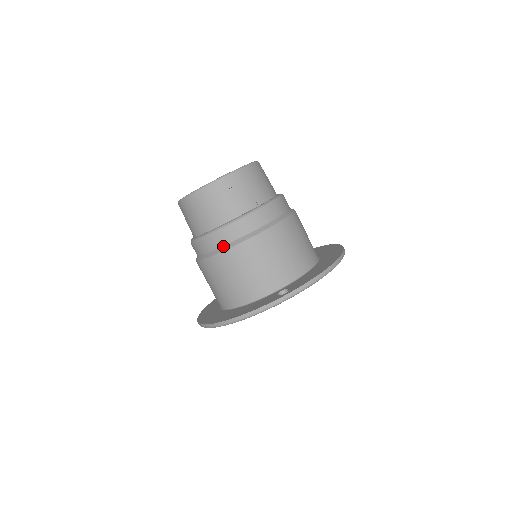
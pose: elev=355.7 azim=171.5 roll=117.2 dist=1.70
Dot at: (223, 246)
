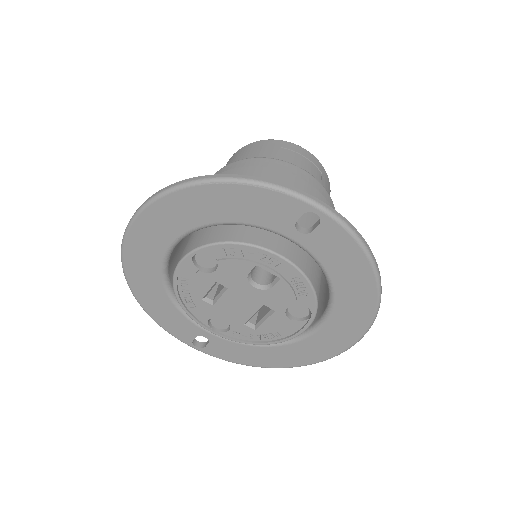
Dot at: occluded
